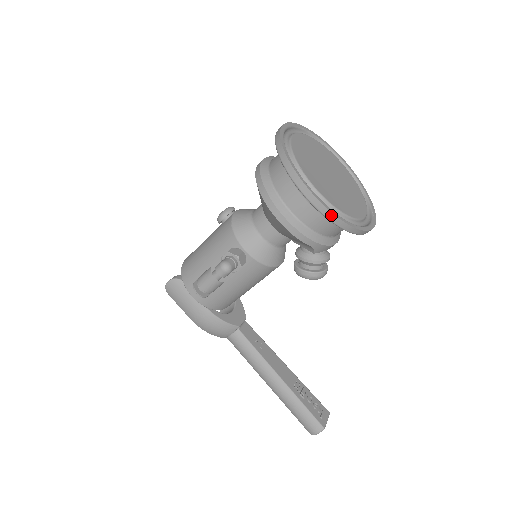
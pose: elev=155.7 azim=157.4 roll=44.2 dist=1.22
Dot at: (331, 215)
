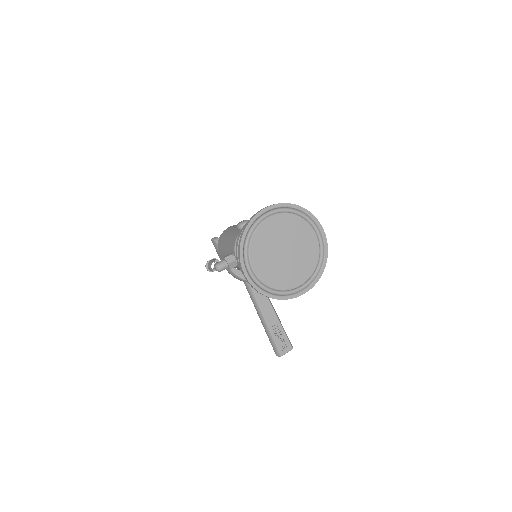
Dot at: (255, 289)
